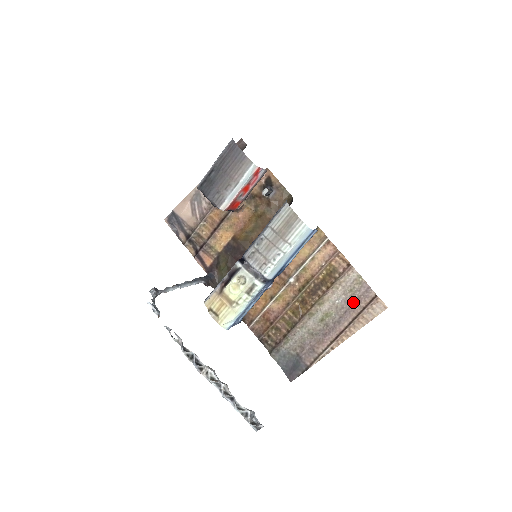
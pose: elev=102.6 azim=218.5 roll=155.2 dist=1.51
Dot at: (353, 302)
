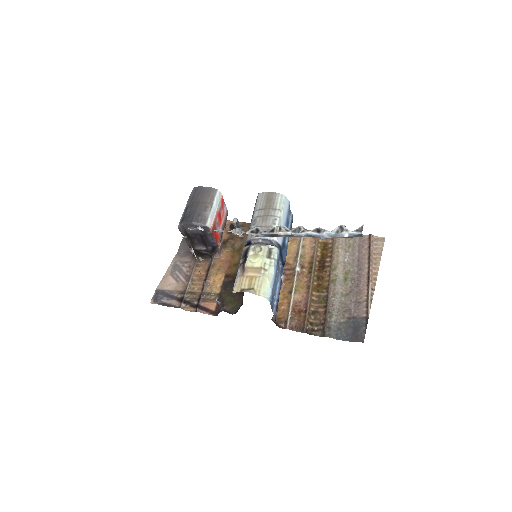
Dot at: (358, 251)
